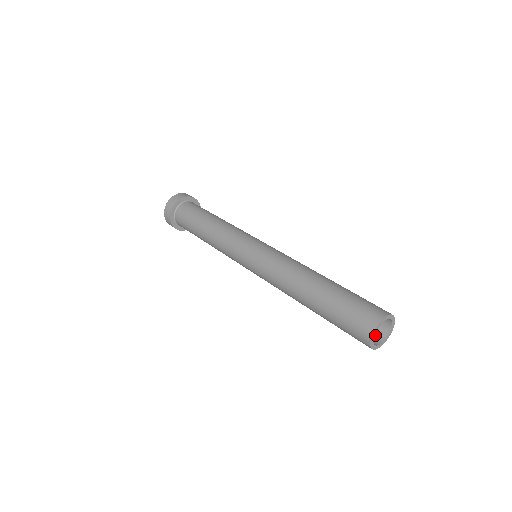
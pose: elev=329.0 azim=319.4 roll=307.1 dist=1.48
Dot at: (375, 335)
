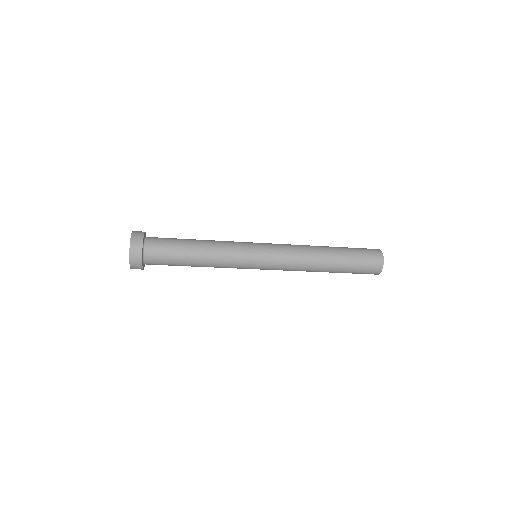
Dot at: (374, 269)
